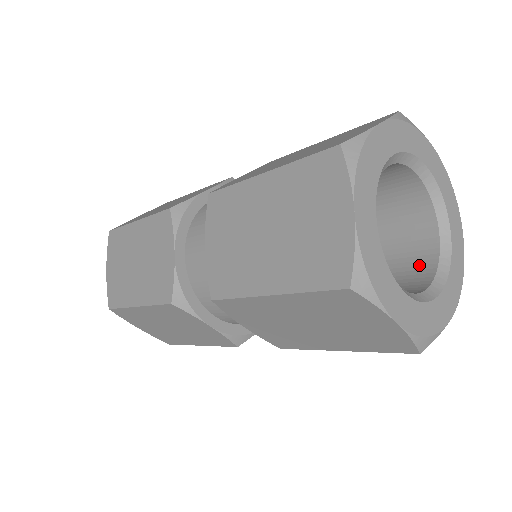
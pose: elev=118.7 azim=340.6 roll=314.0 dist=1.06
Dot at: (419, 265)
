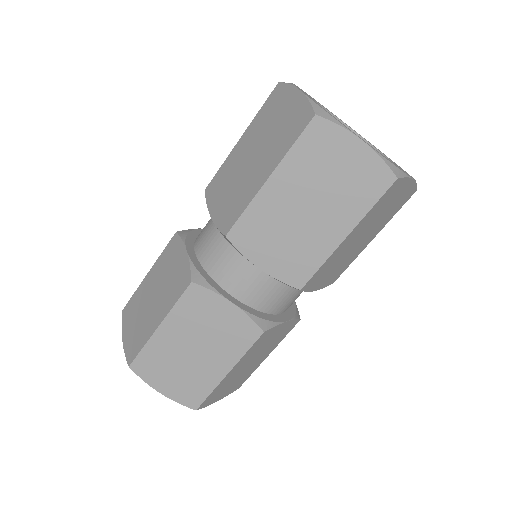
Dot at: occluded
